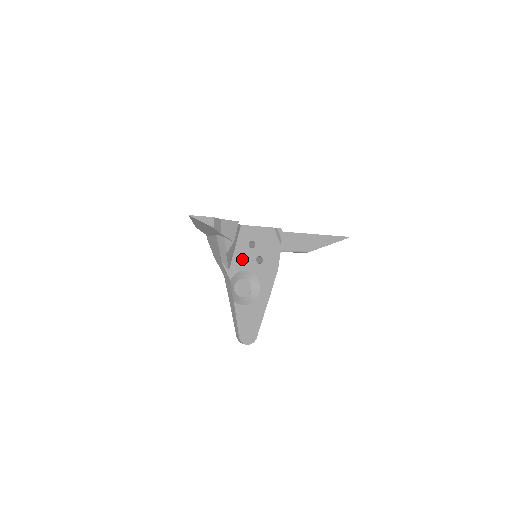
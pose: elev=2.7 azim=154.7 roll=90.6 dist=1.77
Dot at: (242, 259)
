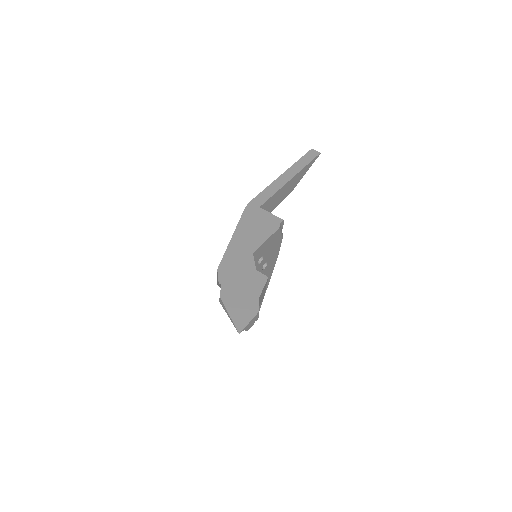
Dot at: occluded
